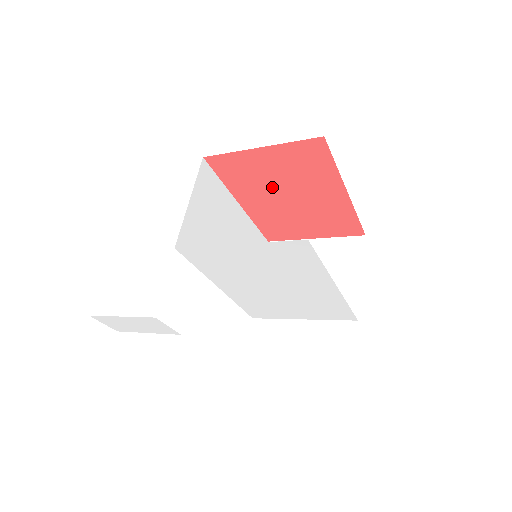
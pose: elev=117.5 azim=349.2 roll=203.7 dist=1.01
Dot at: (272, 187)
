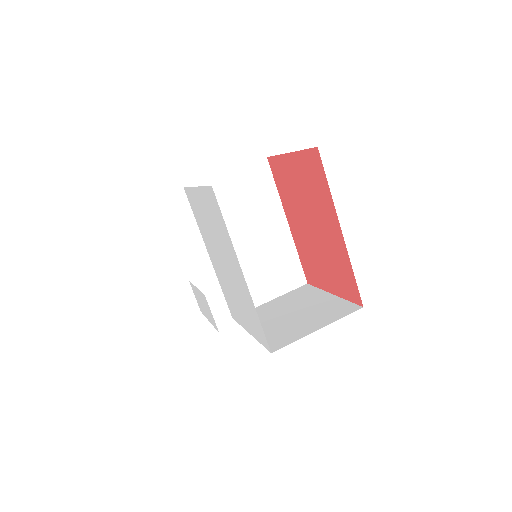
Dot at: (301, 206)
